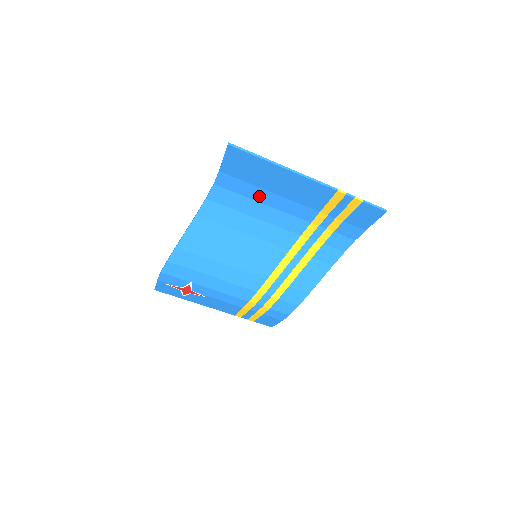
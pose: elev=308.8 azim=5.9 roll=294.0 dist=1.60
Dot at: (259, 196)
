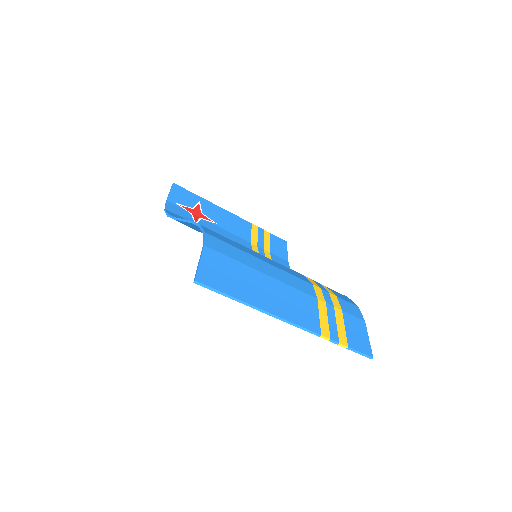
Dot at: (253, 263)
